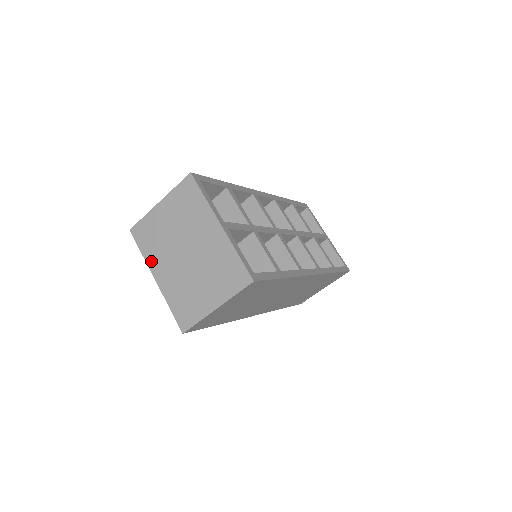
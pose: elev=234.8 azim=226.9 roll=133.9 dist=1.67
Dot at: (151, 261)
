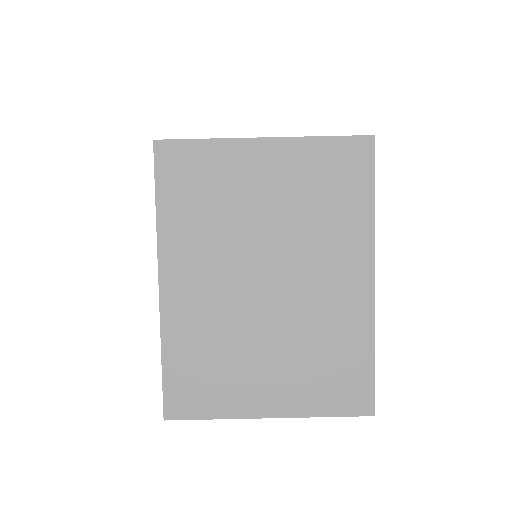
Dot at: (172, 241)
